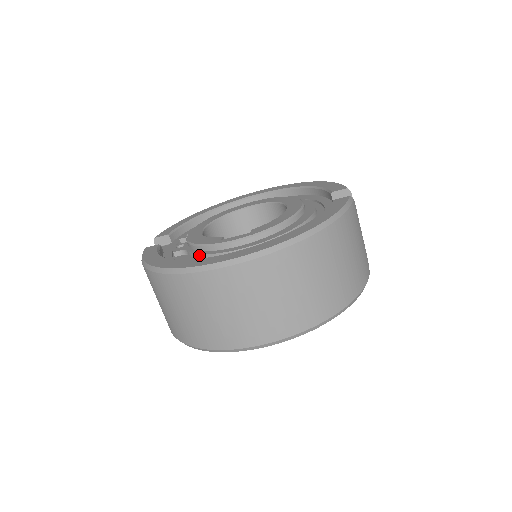
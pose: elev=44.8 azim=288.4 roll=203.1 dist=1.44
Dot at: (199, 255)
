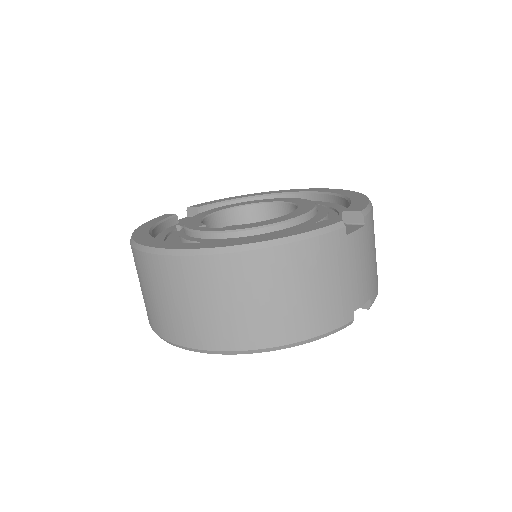
Dot at: (179, 235)
